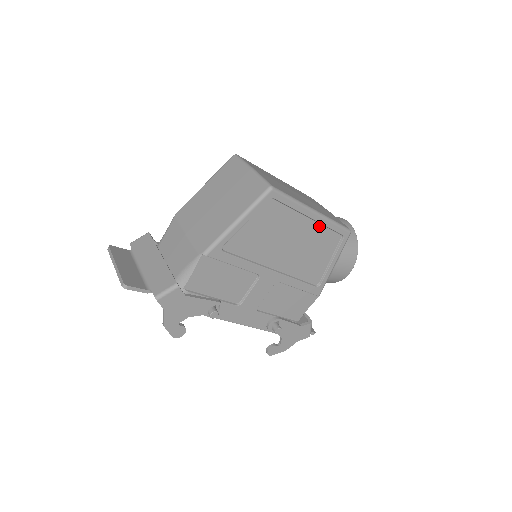
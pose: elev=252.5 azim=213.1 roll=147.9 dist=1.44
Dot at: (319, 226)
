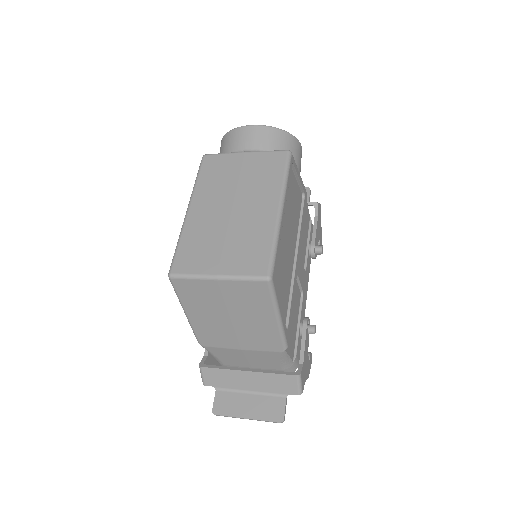
Dot at: occluded
